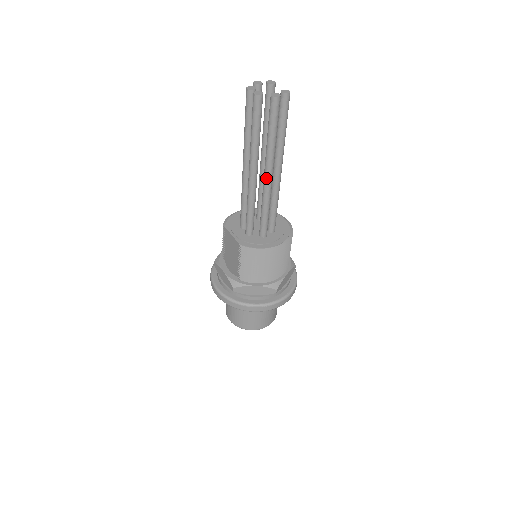
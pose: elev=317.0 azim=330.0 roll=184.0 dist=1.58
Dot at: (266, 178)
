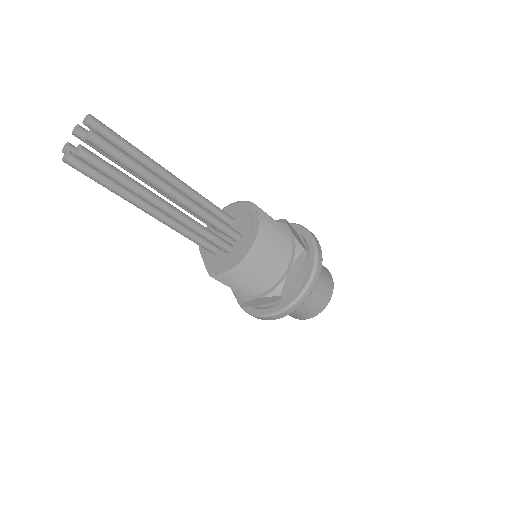
Dot at: occluded
